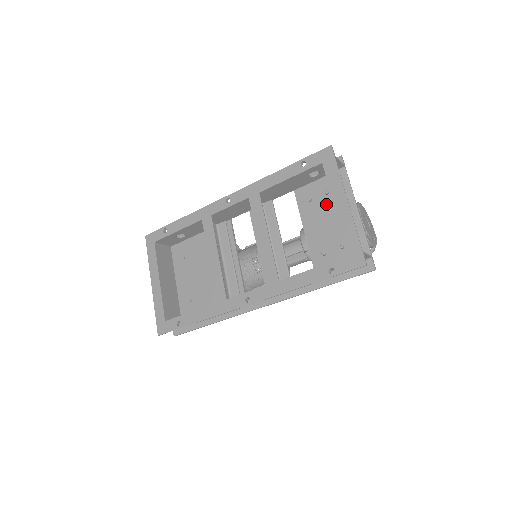
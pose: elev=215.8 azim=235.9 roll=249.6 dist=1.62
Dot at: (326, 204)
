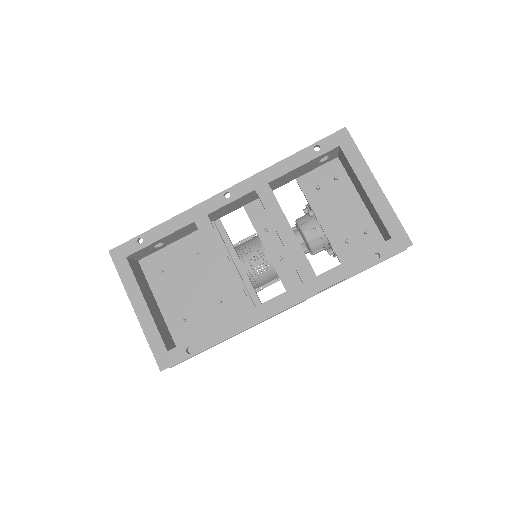
Dot at: (337, 190)
